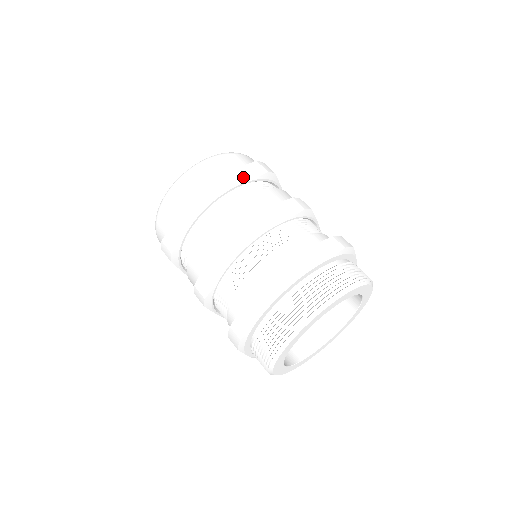
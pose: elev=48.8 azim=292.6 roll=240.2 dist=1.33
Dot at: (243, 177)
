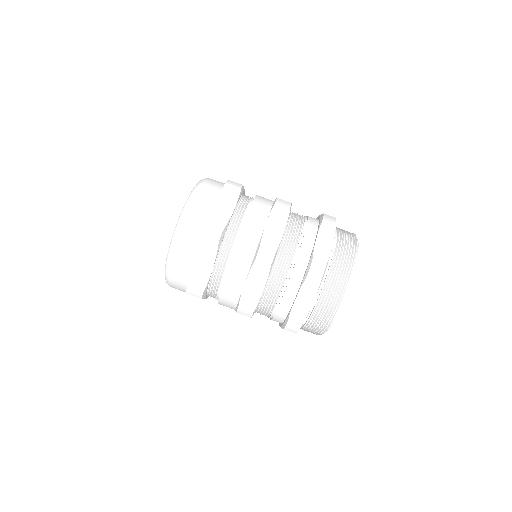
Dot at: (230, 204)
